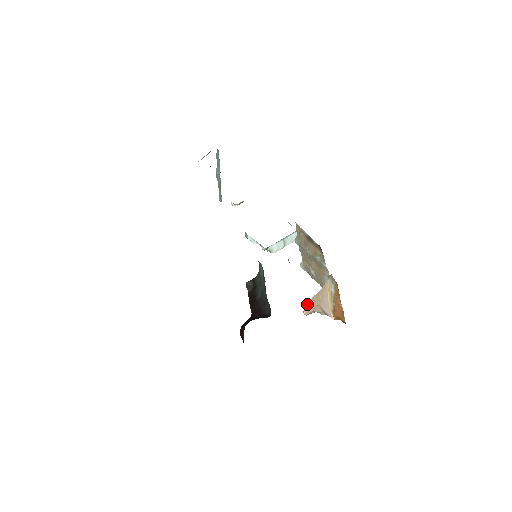
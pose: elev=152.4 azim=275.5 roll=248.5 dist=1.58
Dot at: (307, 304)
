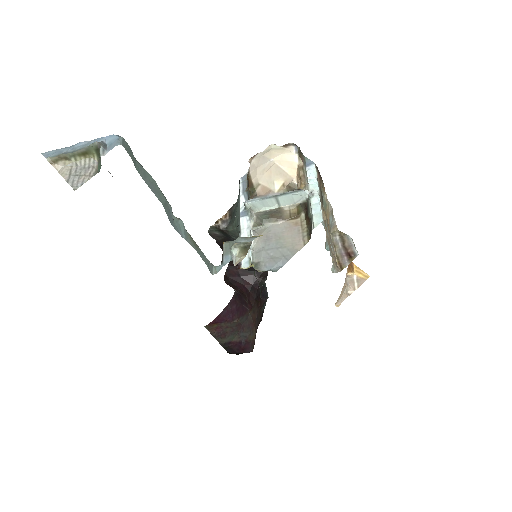
Dot at: occluded
